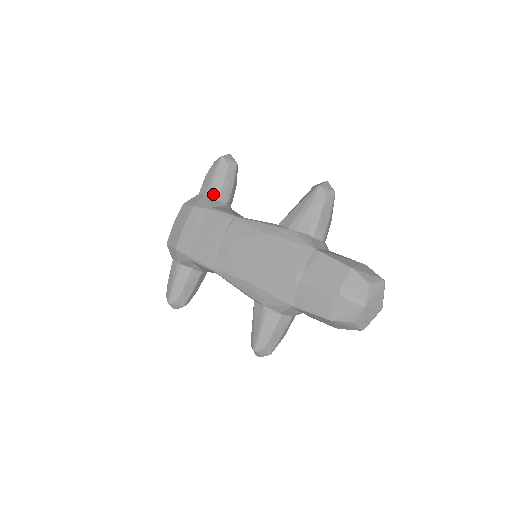
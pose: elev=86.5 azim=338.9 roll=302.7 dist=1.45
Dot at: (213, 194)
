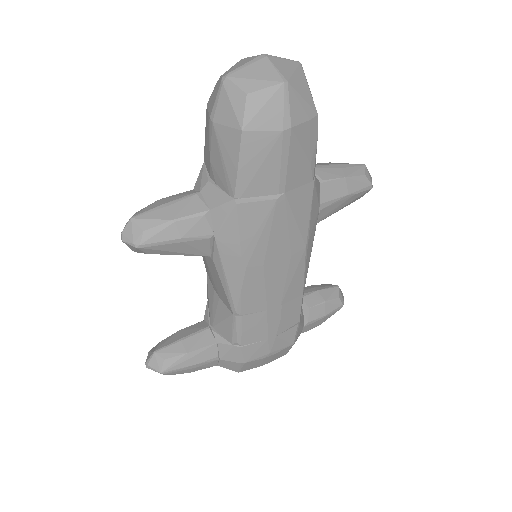
Dot at: occluded
